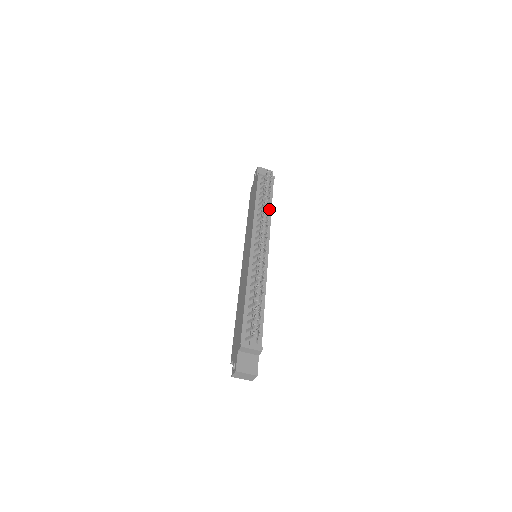
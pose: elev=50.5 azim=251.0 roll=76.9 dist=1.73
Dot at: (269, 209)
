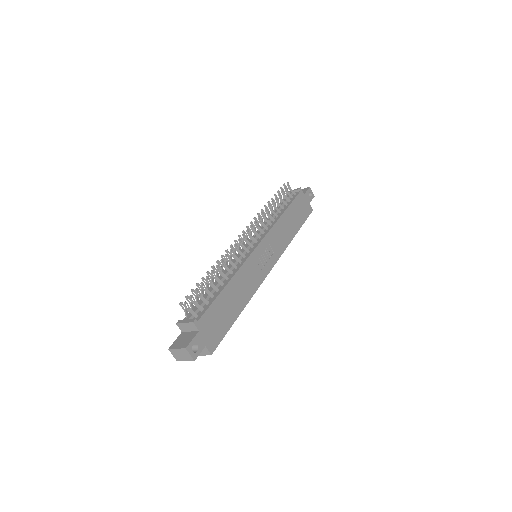
Dot at: (265, 209)
